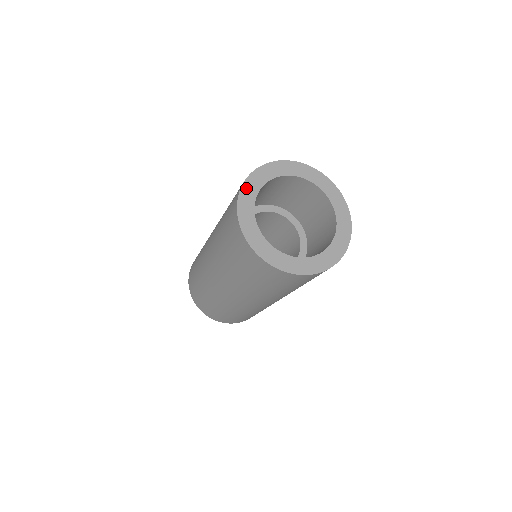
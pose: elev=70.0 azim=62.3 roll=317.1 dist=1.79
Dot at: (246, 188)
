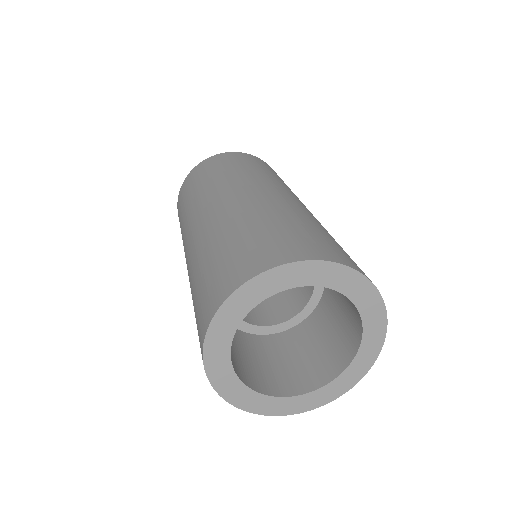
Dot at: (244, 292)
